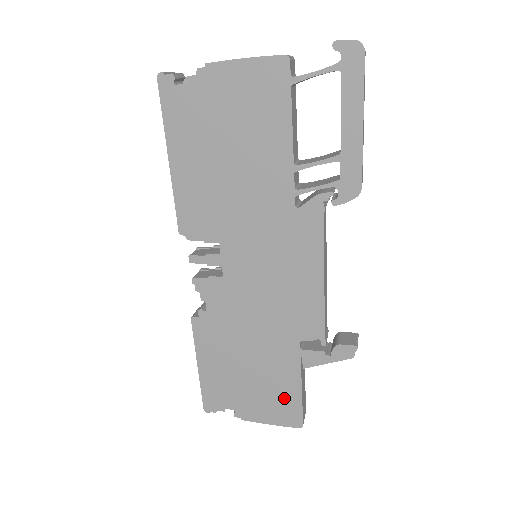
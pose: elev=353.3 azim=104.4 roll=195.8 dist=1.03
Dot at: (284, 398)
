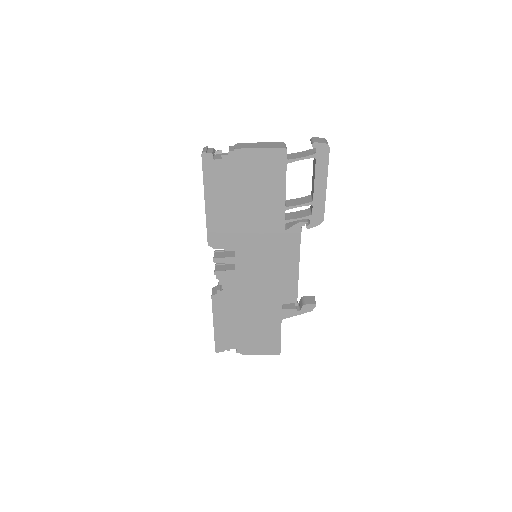
Dot at: (270, 338)
